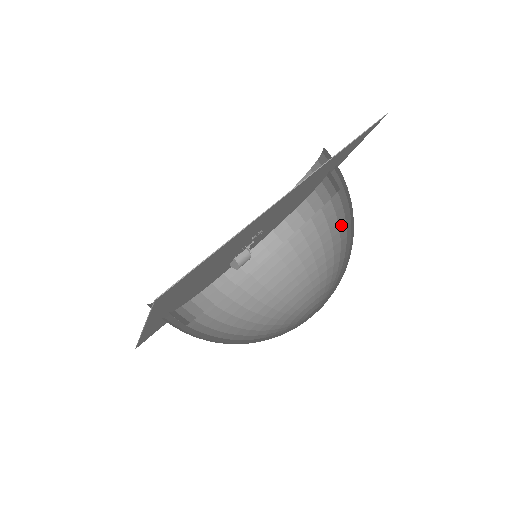
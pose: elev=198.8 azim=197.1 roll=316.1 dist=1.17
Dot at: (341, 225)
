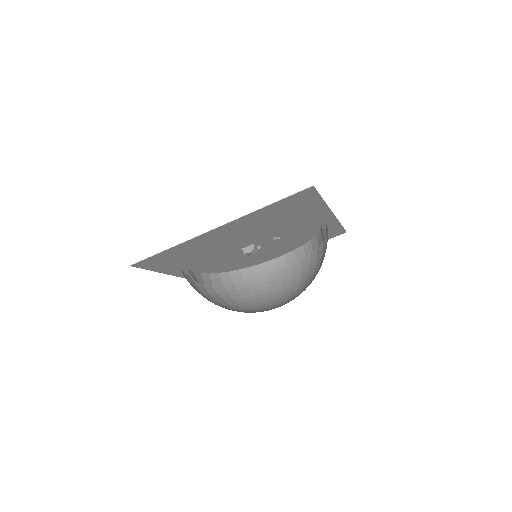
Dot at: (286, 283)
